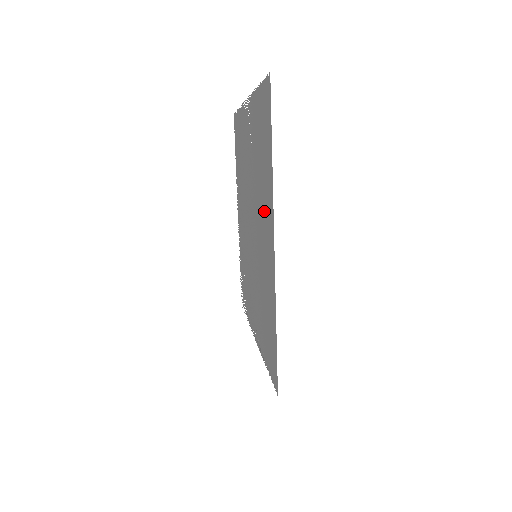
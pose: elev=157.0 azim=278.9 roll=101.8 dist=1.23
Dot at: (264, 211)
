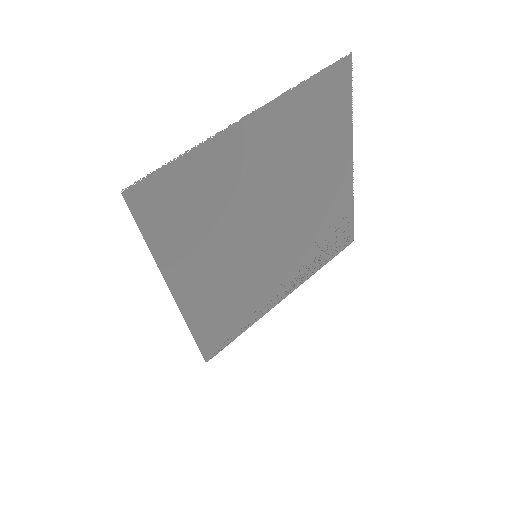
Dot at: (200, 255)
